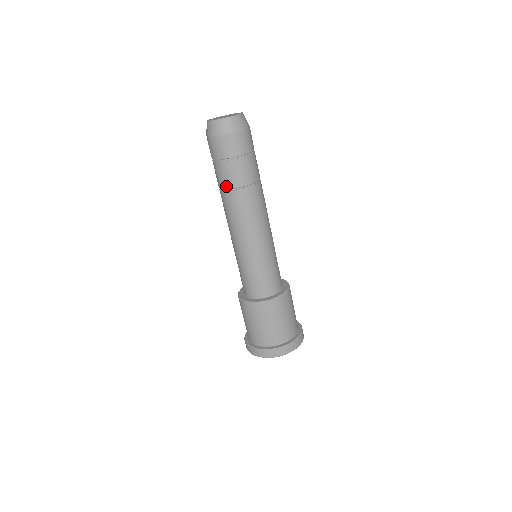
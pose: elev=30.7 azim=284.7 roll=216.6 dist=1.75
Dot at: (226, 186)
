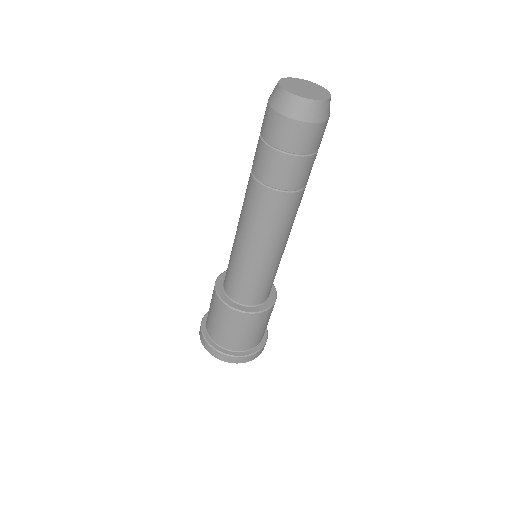
Dot at: (280, 185)
